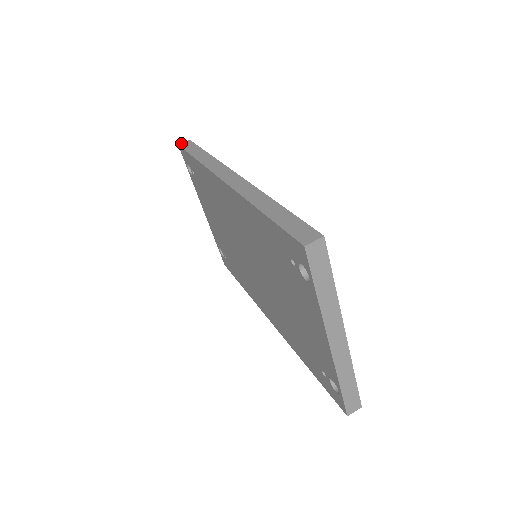
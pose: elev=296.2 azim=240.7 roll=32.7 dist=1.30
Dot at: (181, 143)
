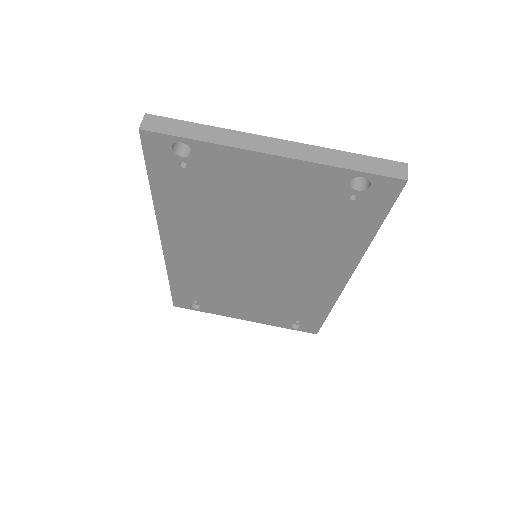
Dot at: occluded
